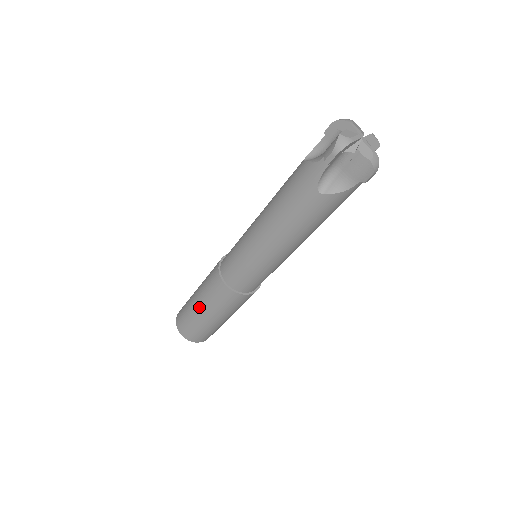
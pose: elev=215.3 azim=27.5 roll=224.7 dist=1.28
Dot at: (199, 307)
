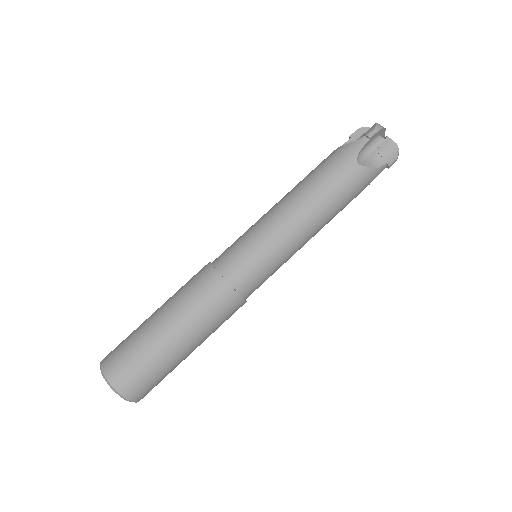
Dot at: occluded
